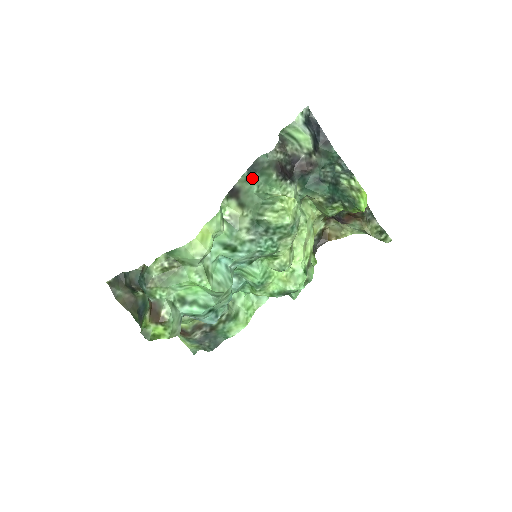
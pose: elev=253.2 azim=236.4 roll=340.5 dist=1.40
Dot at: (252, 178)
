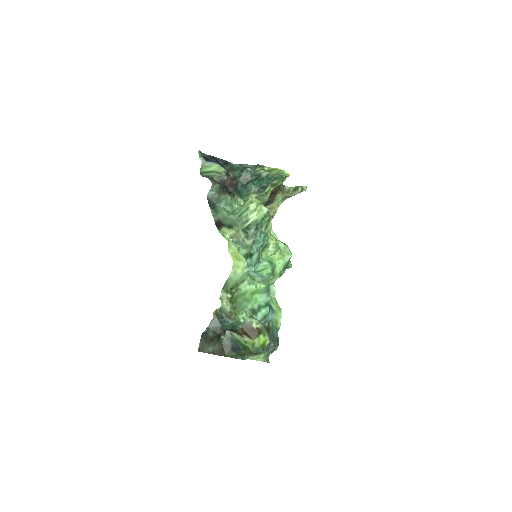
Dot at: (217, 209)
